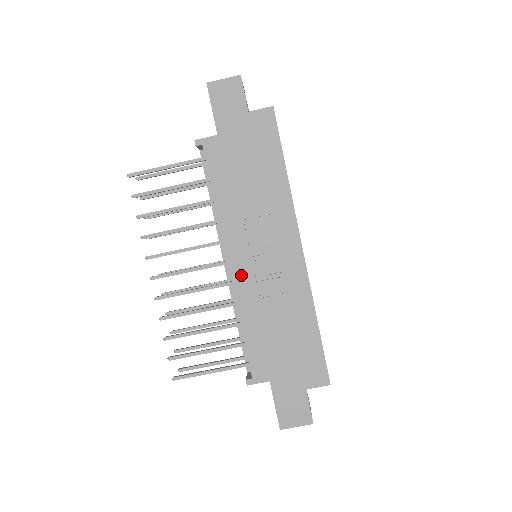
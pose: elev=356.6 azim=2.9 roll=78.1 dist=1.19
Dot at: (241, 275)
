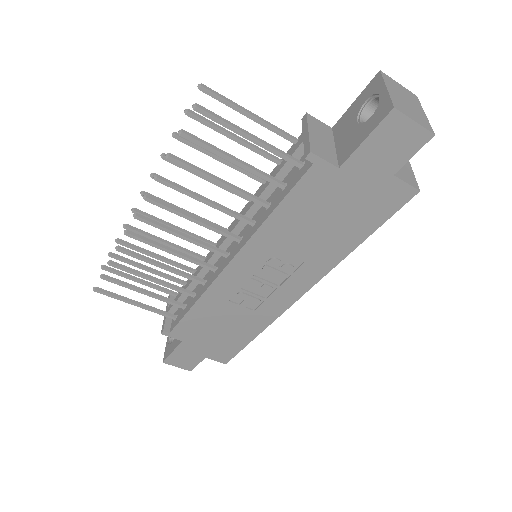
Dot at: (230, 280)
